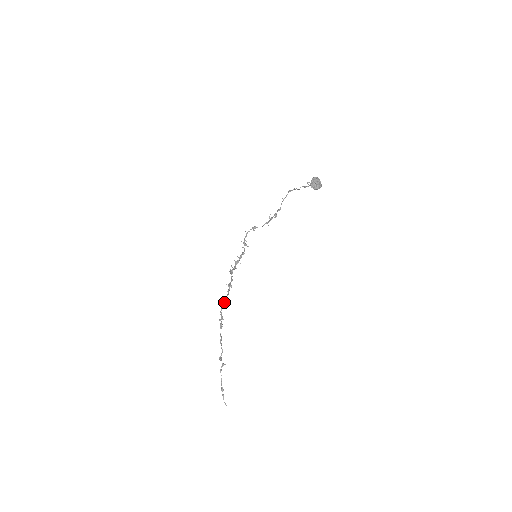
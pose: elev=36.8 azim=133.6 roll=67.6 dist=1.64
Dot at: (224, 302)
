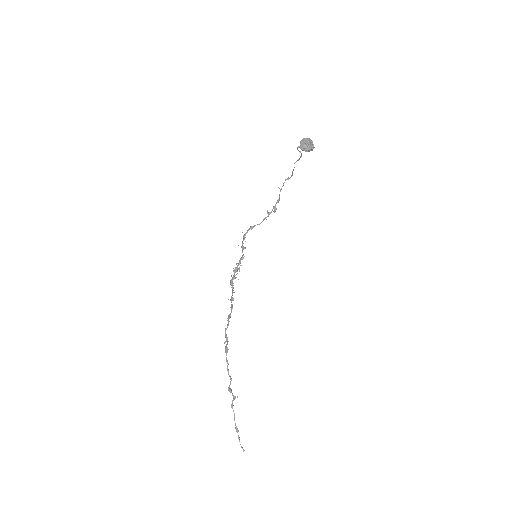
Dot at: (228, 321)
